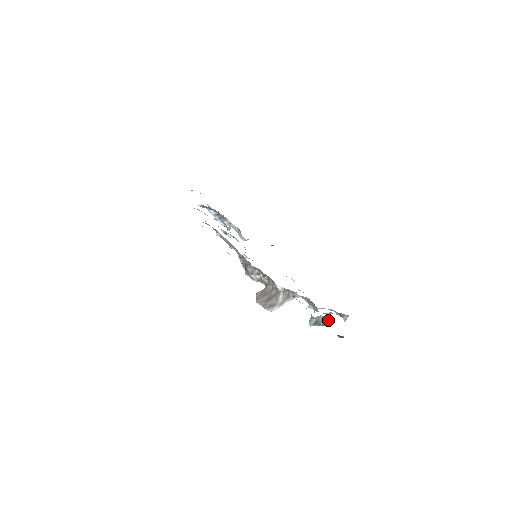
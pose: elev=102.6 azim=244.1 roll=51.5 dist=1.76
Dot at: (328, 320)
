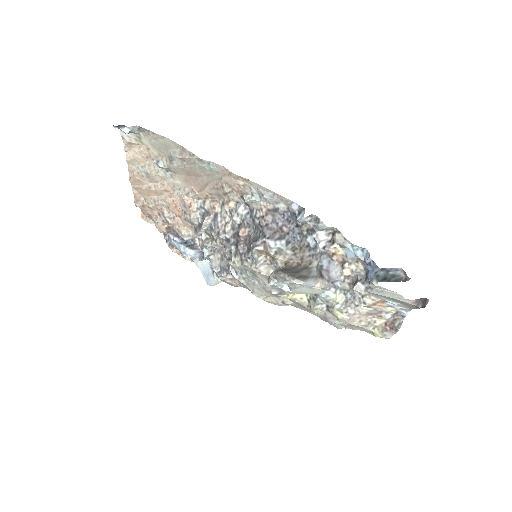
Dot at: (400, 276)
